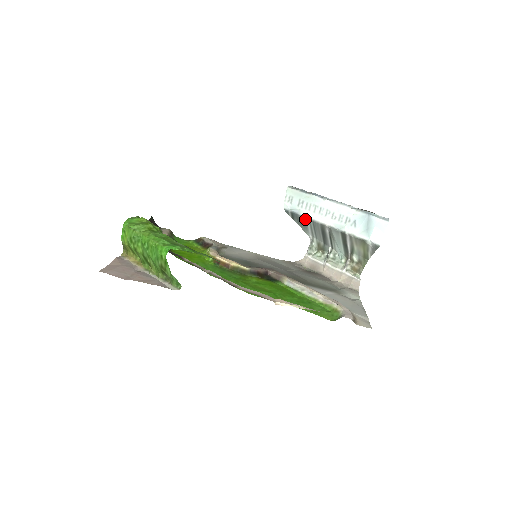
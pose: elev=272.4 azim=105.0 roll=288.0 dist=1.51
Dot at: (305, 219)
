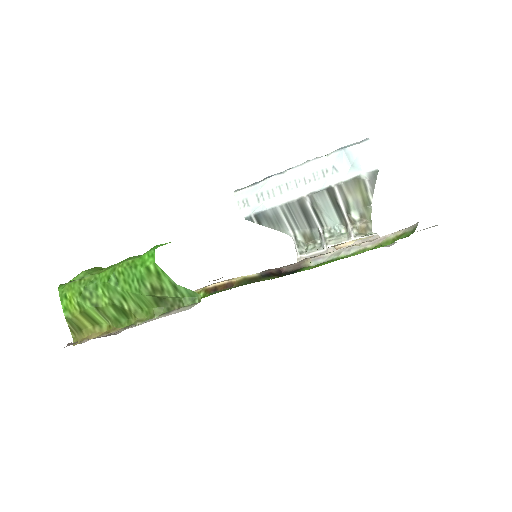
Dot at: (275, 211)
